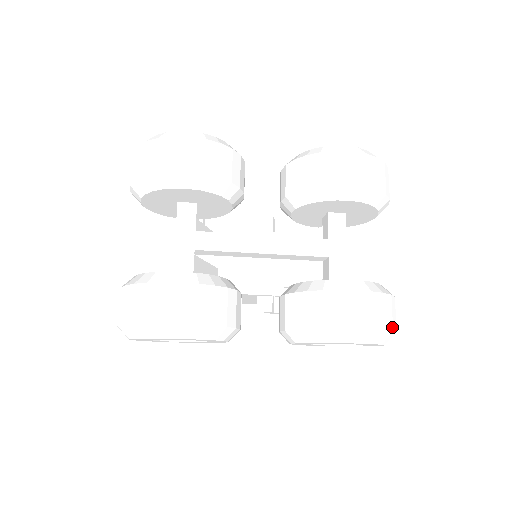
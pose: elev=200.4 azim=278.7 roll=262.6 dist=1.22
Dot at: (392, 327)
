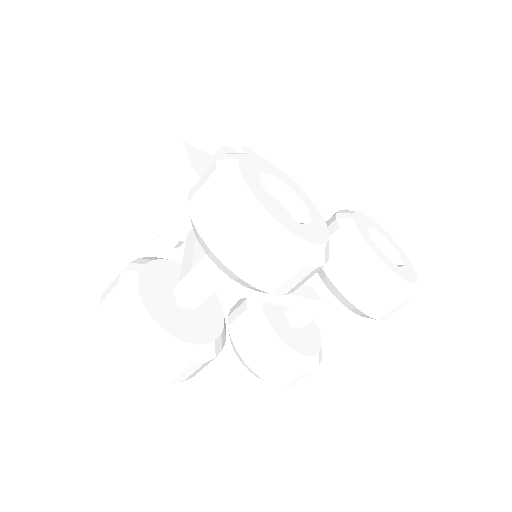
Dot at: occluded
